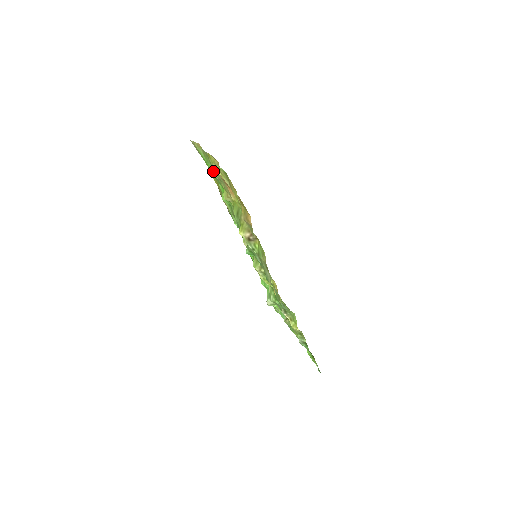
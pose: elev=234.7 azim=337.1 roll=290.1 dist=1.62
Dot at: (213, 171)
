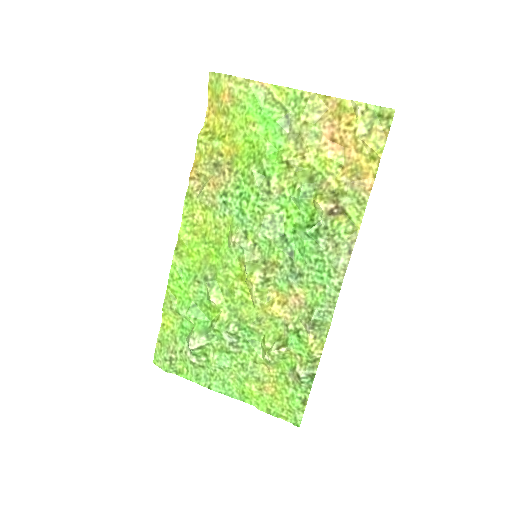
Dot at: (285, 121)
